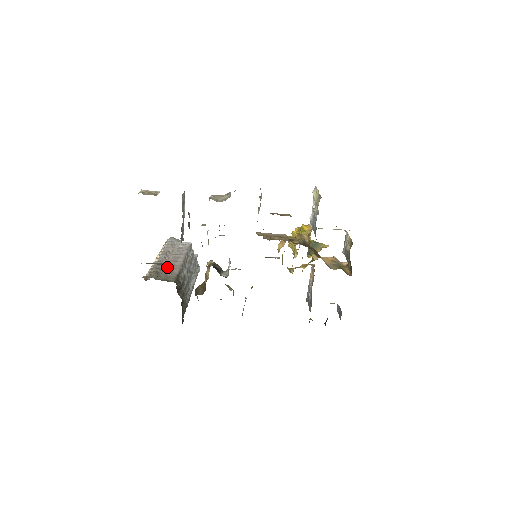
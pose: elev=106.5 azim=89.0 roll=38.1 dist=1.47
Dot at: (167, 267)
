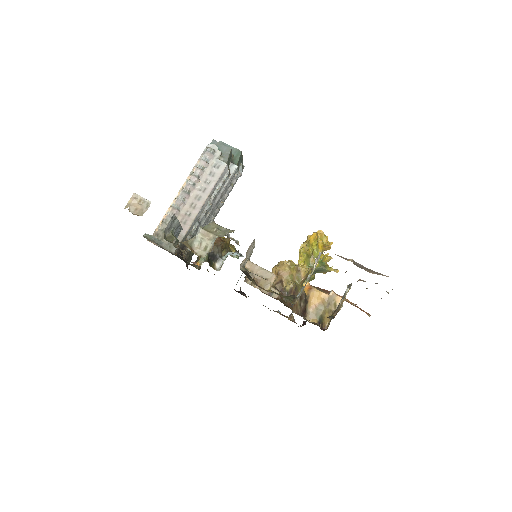
Dot at: (180, 218)
